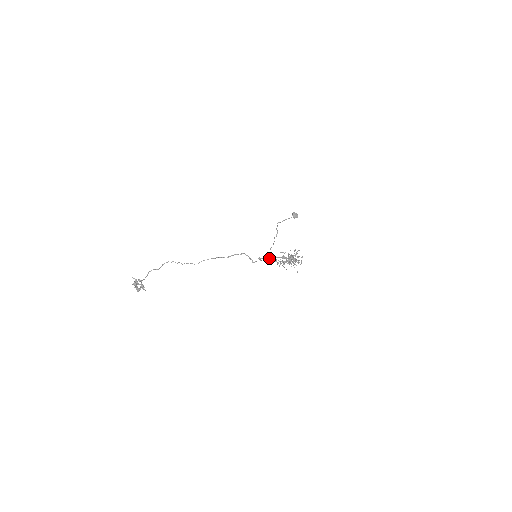
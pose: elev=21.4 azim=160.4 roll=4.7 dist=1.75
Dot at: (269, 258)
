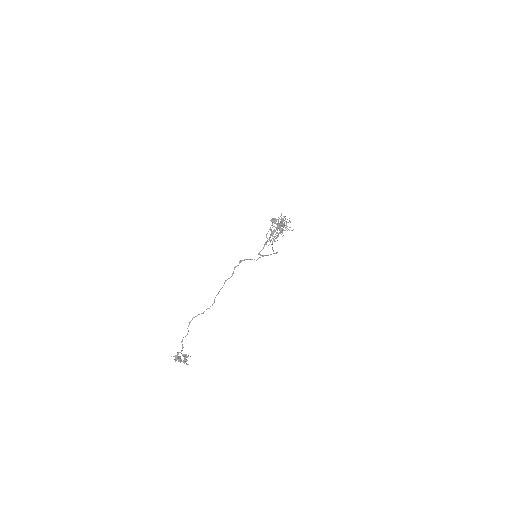
Dot at: (264, 245)
